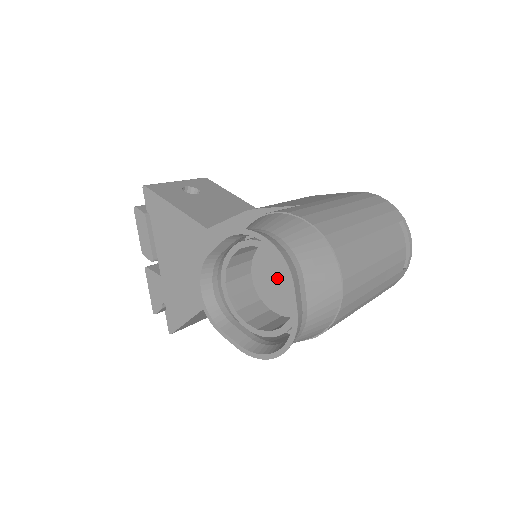
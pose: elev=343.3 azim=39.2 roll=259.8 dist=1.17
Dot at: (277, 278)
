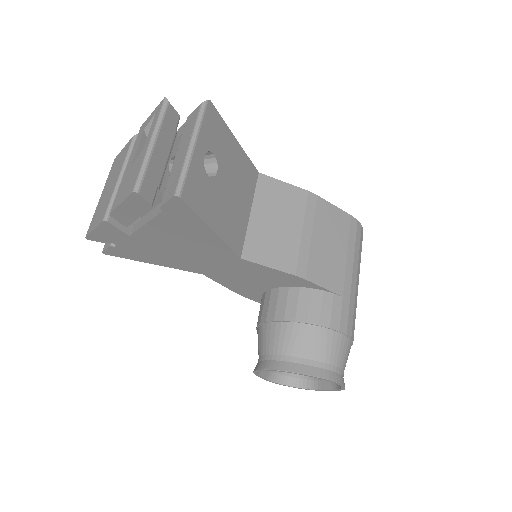
Dot at: occluded
